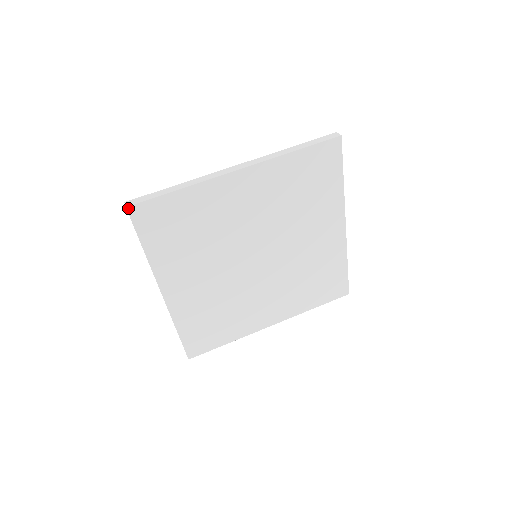
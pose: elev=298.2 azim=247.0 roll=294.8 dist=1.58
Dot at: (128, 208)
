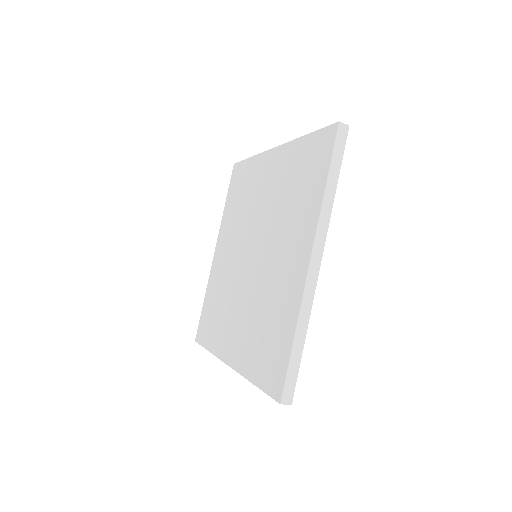
Dot at: (291, 402)
